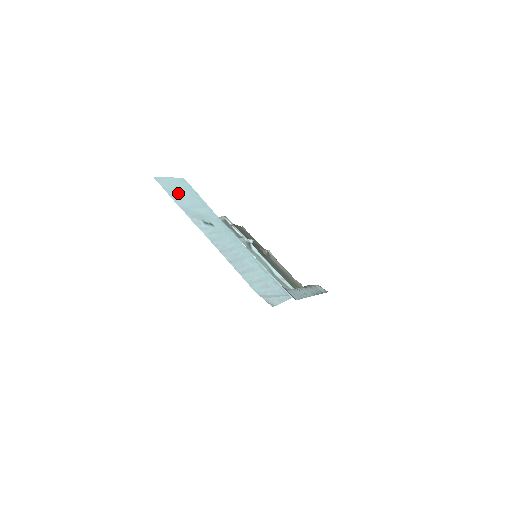
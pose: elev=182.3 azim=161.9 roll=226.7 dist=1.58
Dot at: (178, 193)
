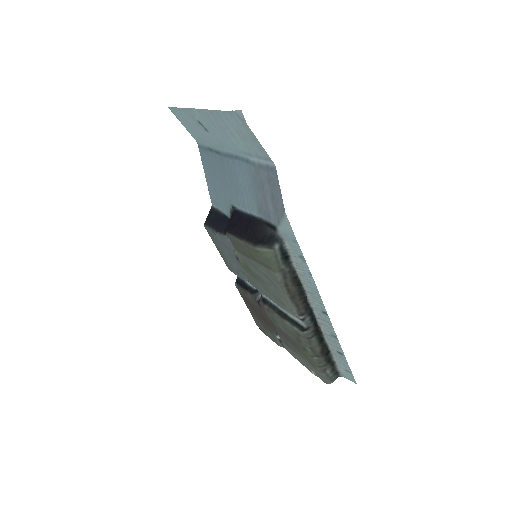
Dot at: (185, 120)
